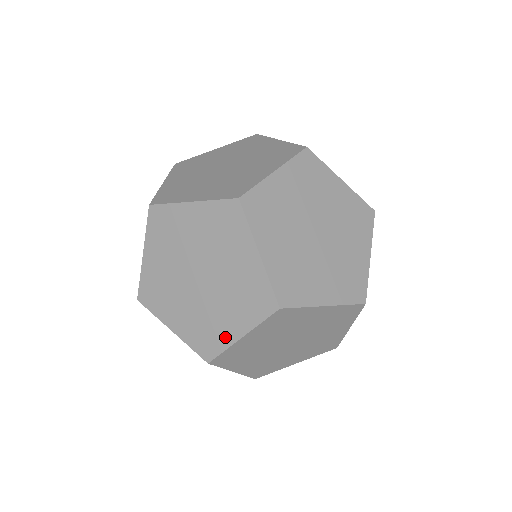
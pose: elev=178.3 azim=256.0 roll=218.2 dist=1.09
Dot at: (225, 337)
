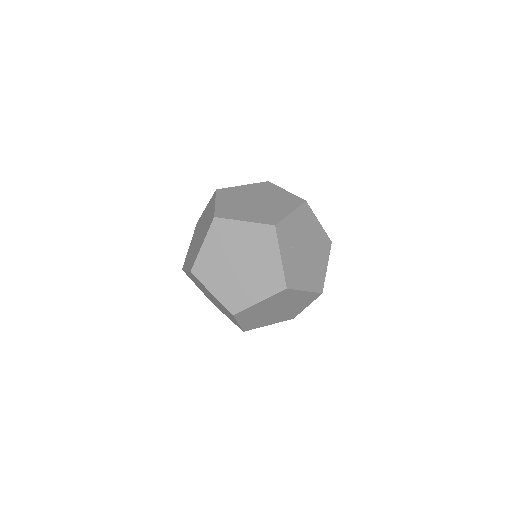
Dot at: (236, 323)
